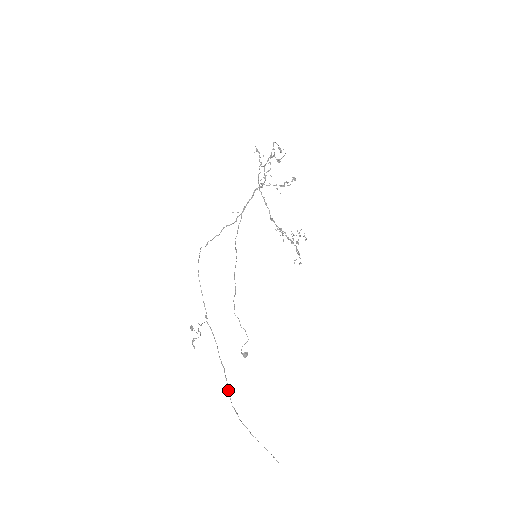
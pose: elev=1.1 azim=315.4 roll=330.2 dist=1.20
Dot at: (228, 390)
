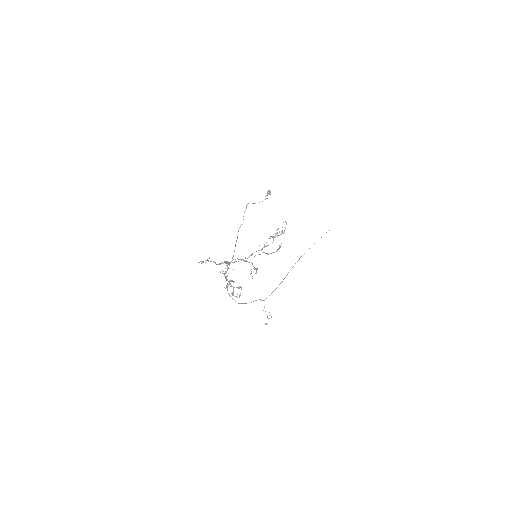
Dot at: occluded
